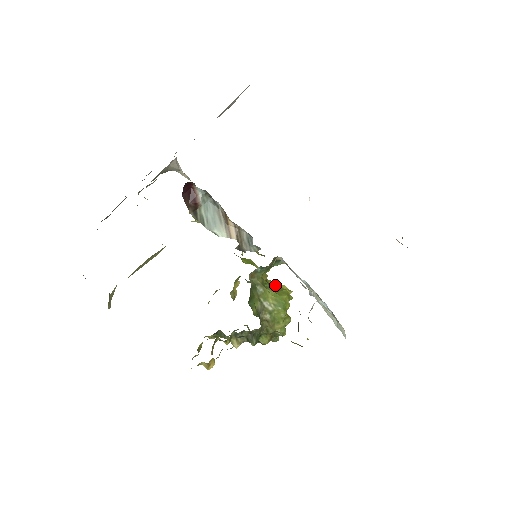
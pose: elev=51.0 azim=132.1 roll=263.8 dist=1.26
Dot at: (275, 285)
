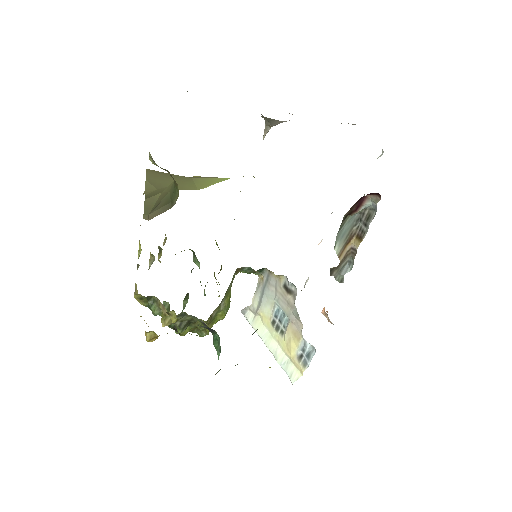
Dot at: occluded
